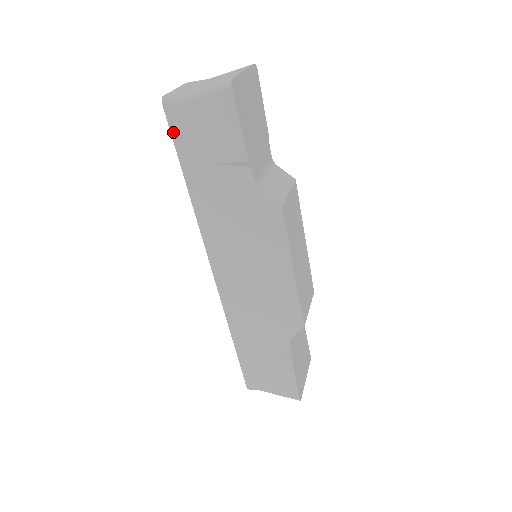
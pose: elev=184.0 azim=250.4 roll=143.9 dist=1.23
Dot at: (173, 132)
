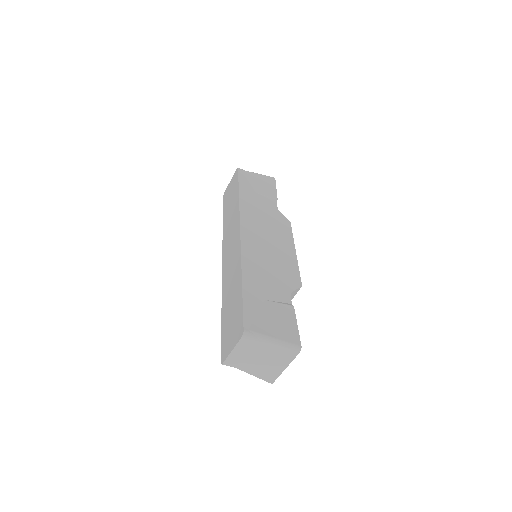
Dot at: (240, 176)
